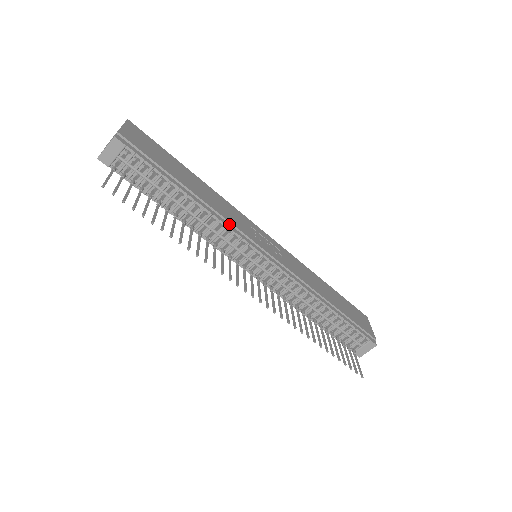
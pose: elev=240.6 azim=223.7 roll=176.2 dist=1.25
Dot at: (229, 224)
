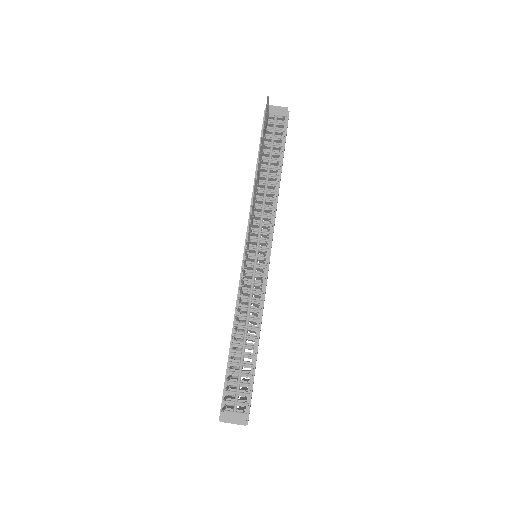
Dot at: (274, 212)
